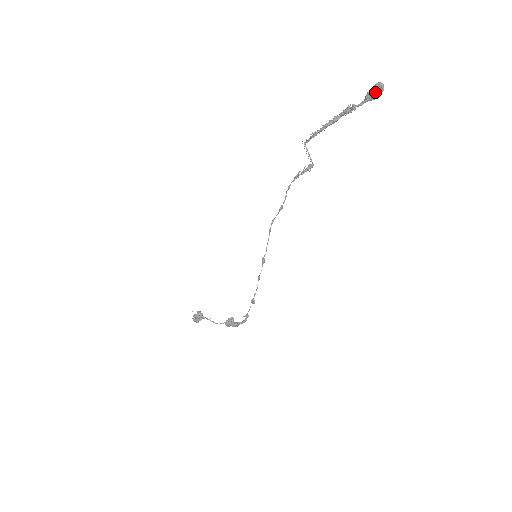
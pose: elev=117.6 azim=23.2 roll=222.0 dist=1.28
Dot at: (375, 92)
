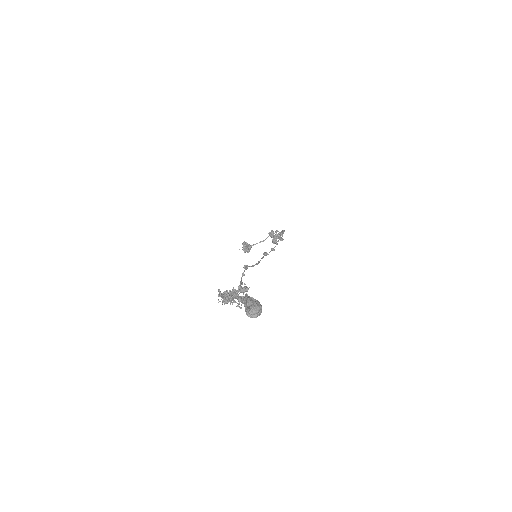
Dot at: (256, 317)
